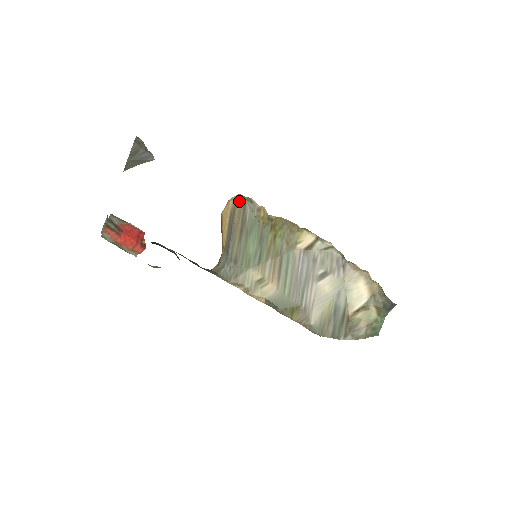
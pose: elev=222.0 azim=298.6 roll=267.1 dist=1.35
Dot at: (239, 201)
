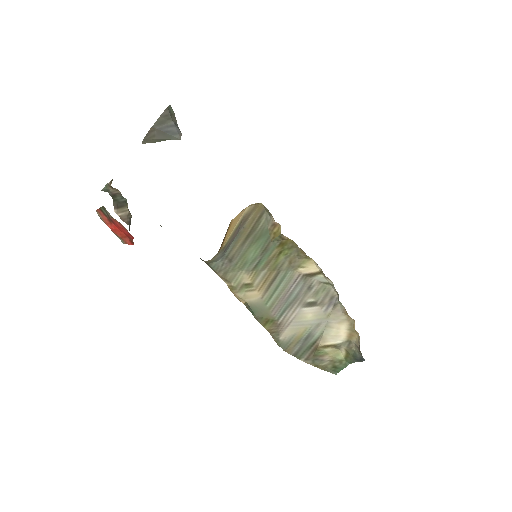
Dot at: (258, 208)
